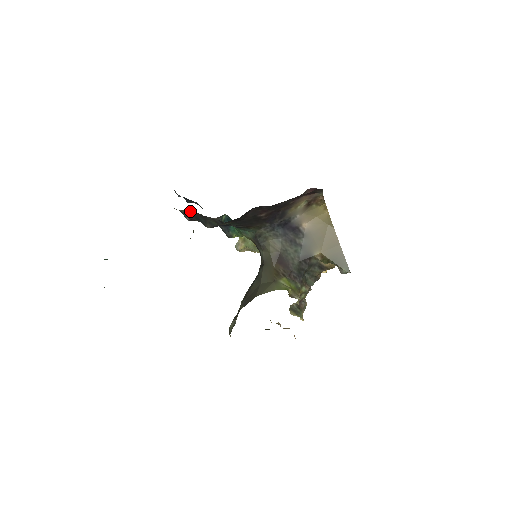
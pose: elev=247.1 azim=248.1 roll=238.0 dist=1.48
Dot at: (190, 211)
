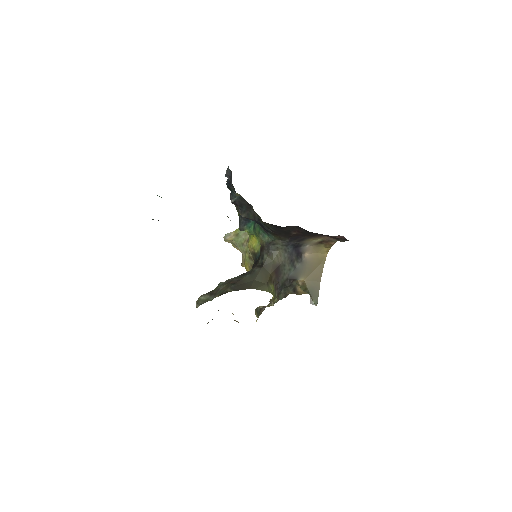
Dot at: (242, 197)
